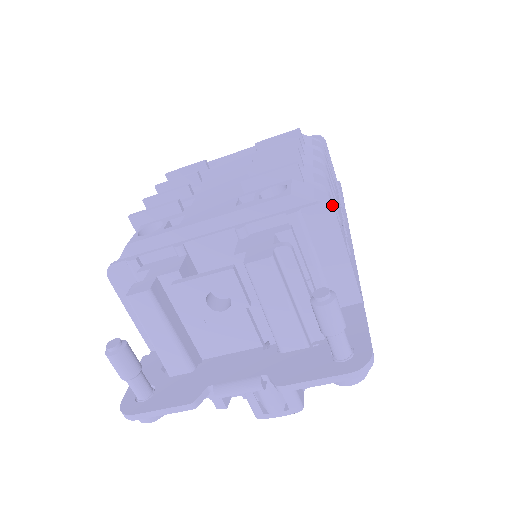
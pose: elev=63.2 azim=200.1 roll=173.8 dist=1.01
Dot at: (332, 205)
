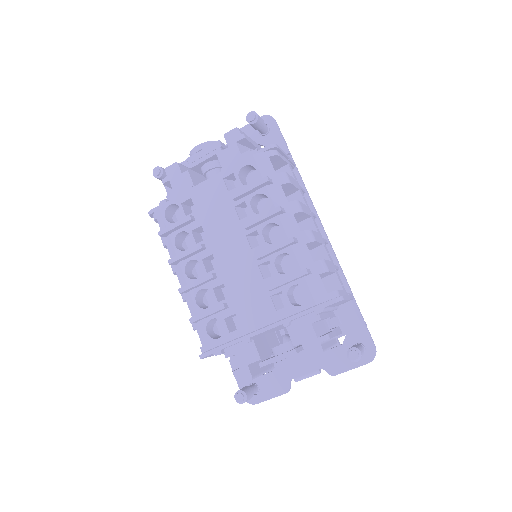
Dot at: occluded
